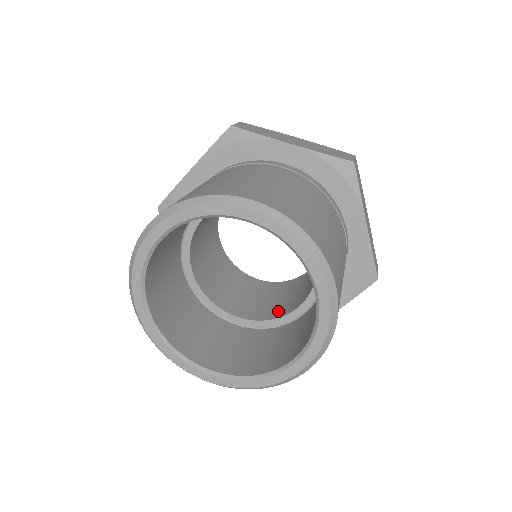
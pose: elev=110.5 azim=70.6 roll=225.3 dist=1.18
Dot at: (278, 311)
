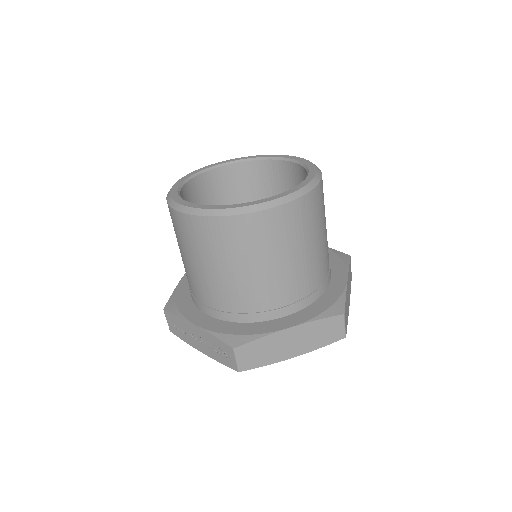
Dot at: occluded
